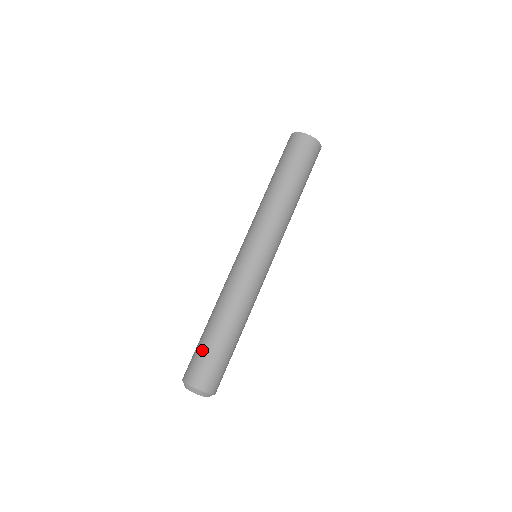
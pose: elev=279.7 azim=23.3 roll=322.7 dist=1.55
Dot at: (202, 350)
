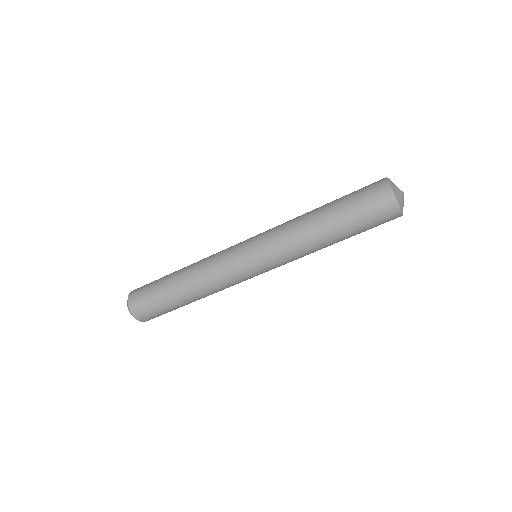
Dot at: (156, 297)
